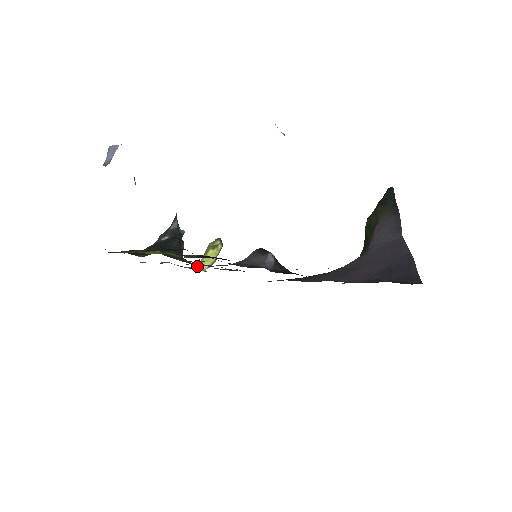
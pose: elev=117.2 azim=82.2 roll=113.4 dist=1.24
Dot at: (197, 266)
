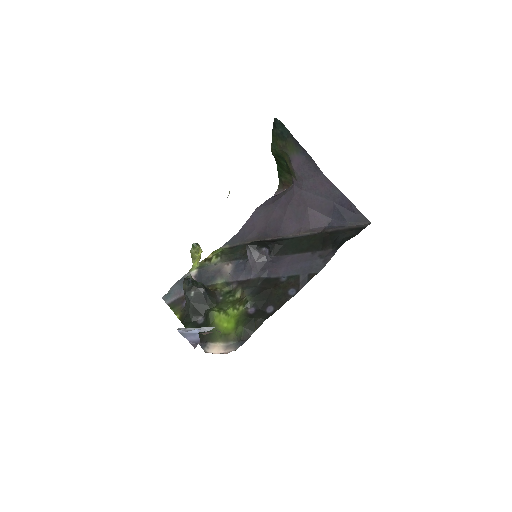
Dot at: (194, 267)
